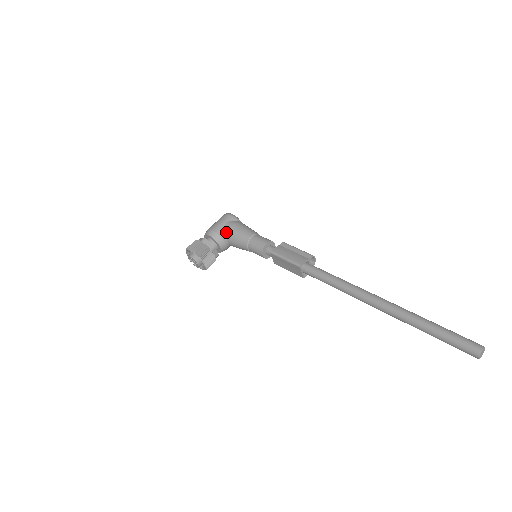
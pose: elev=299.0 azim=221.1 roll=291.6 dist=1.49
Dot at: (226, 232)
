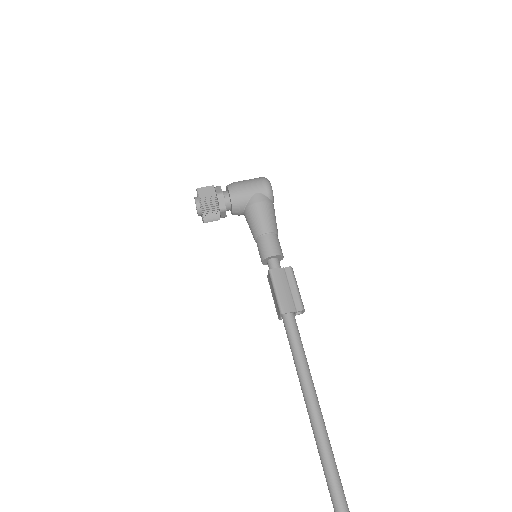
Dot at: (248, 203)
